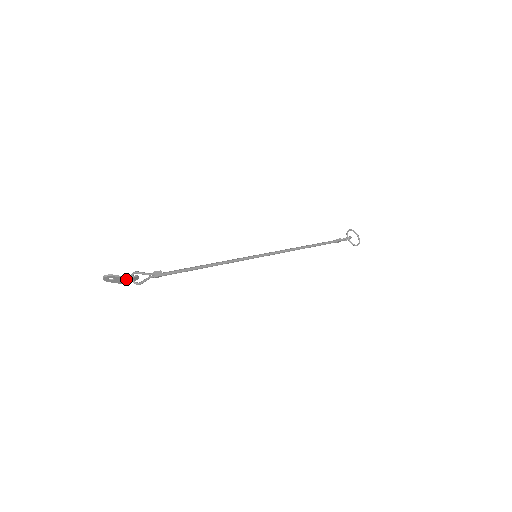
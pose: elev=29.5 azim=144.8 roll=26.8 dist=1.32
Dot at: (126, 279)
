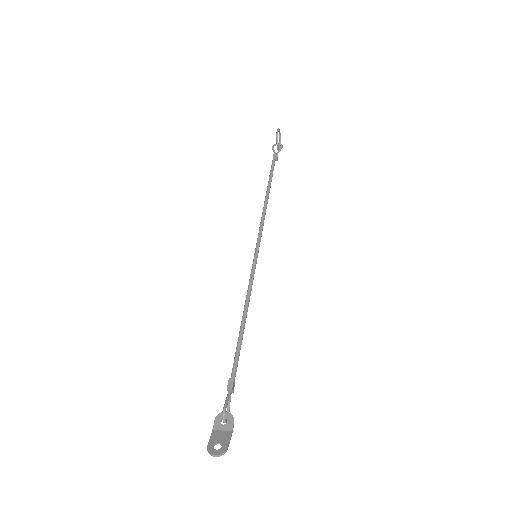
Dot at: (229, 433)
